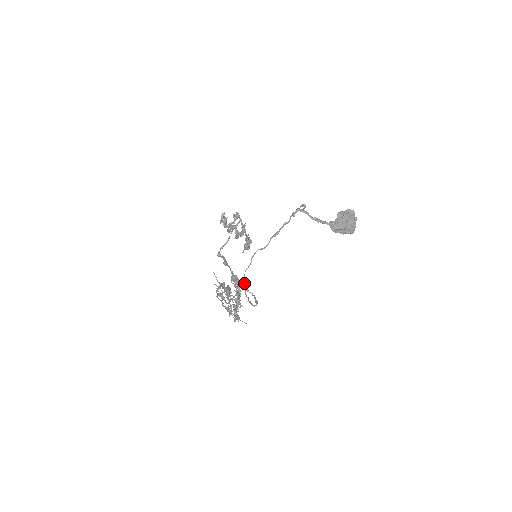
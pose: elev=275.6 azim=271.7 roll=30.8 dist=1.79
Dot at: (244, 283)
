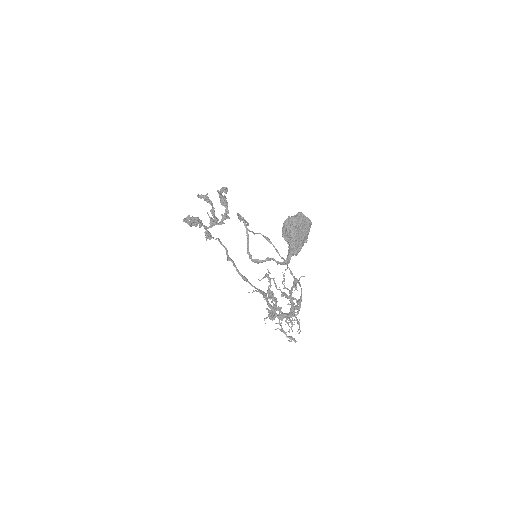
Dot at: occluded
